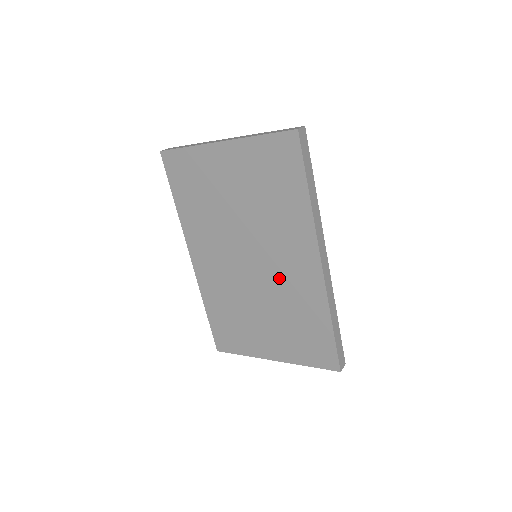
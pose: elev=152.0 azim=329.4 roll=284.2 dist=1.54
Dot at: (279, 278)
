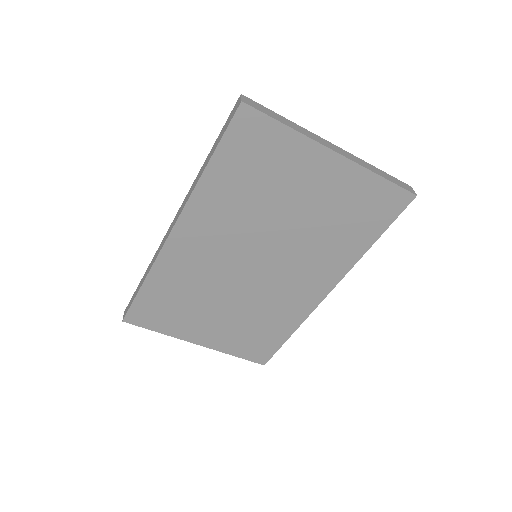
Dot at: (275, 289)
